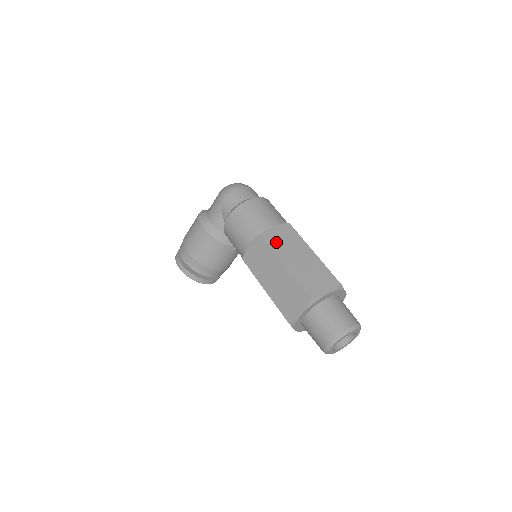
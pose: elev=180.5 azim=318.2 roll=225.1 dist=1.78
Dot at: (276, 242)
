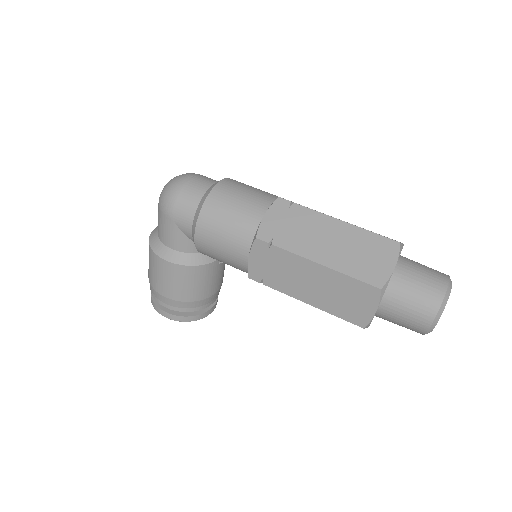
Dot at: (283, 236)
